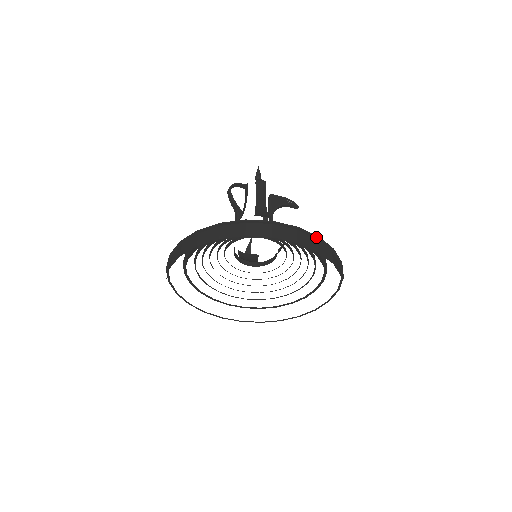
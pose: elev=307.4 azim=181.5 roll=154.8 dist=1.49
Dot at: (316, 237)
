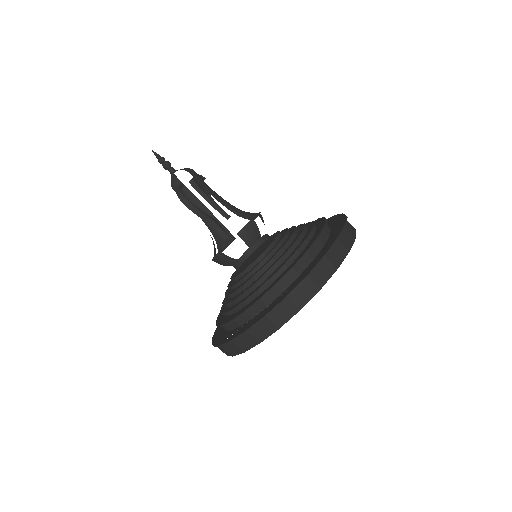
Dot at: occluded
